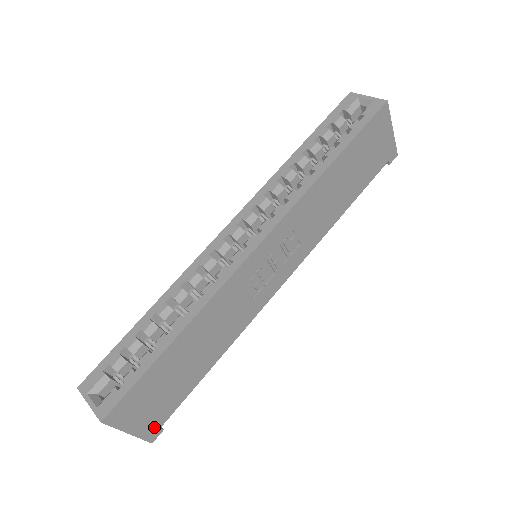
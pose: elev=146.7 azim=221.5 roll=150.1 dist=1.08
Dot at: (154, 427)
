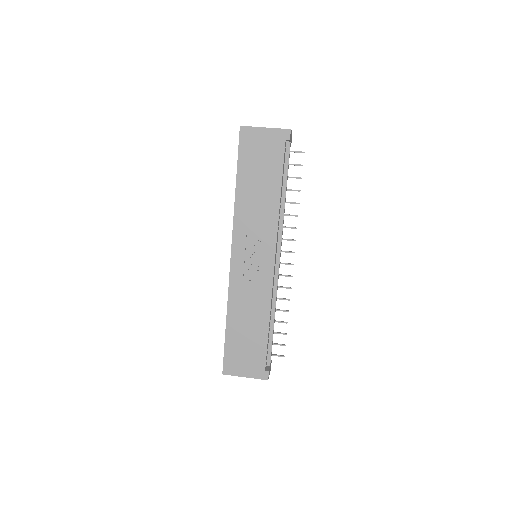
Dot at: (260, 371)
